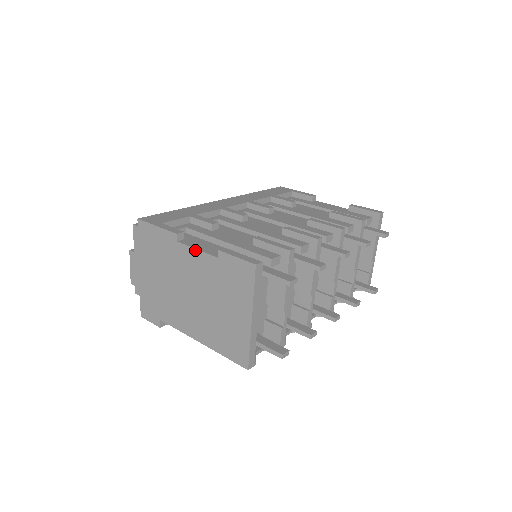
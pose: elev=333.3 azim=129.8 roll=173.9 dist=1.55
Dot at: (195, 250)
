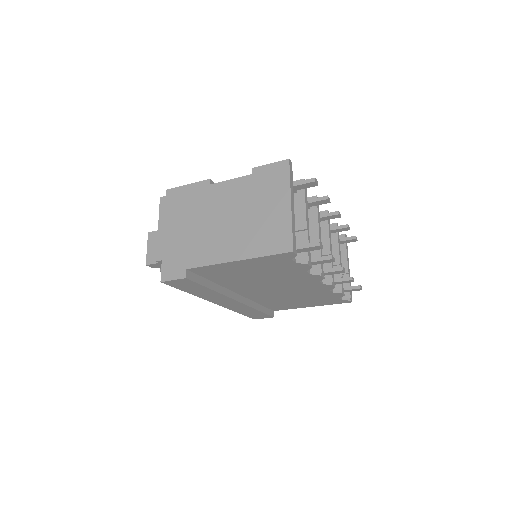
Dot at: (229, 181)
